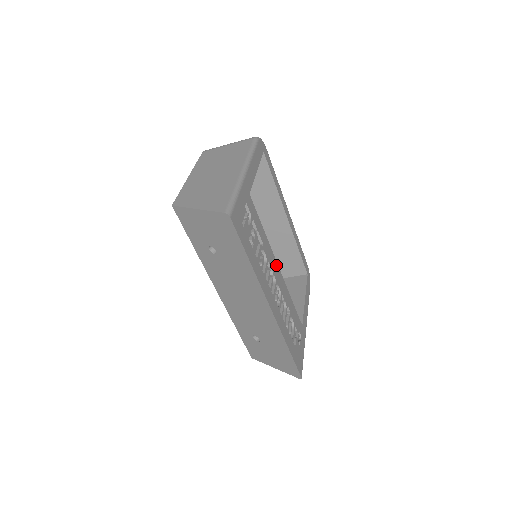
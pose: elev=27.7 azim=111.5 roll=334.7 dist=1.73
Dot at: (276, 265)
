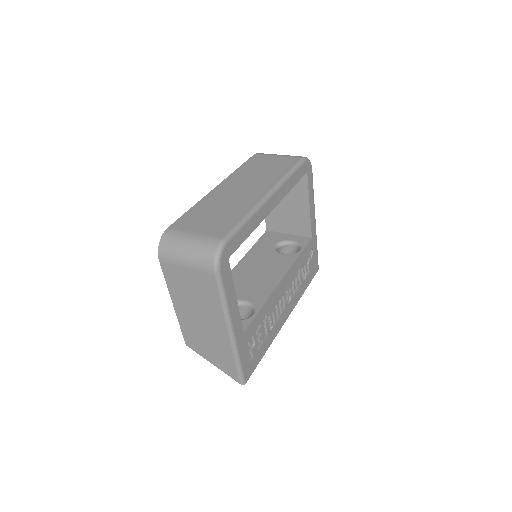
Dot at: (280, 286)
